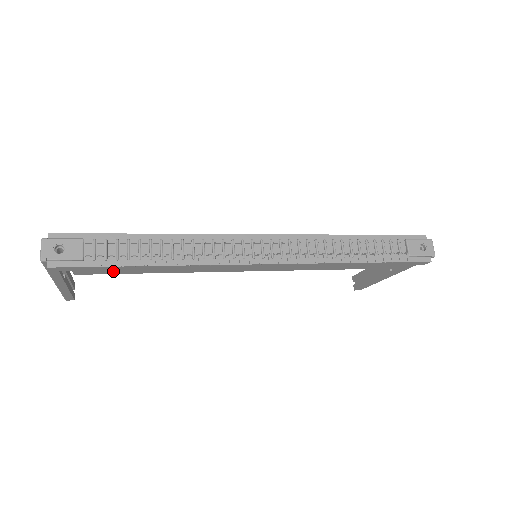
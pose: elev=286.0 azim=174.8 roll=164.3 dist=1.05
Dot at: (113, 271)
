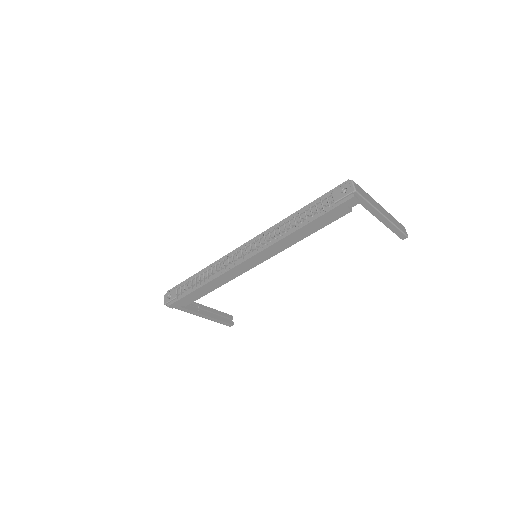
Dot at: (195, 297)
